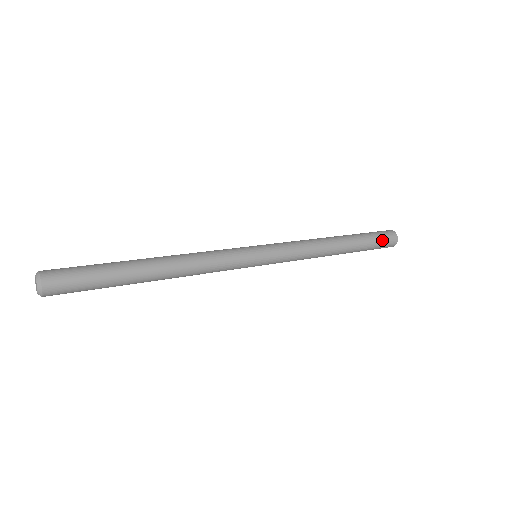
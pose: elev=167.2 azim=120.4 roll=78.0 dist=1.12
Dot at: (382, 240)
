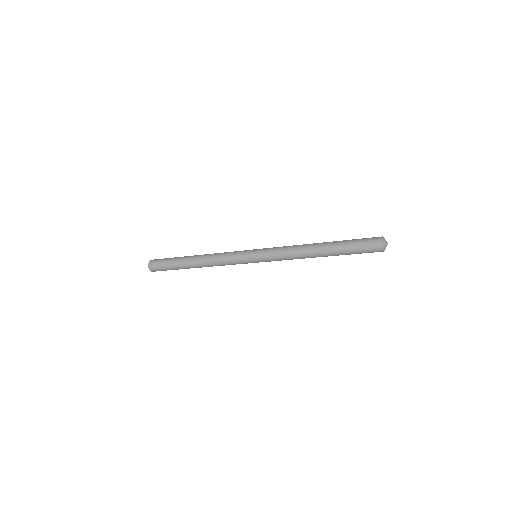
Dot at: (363, 246)
